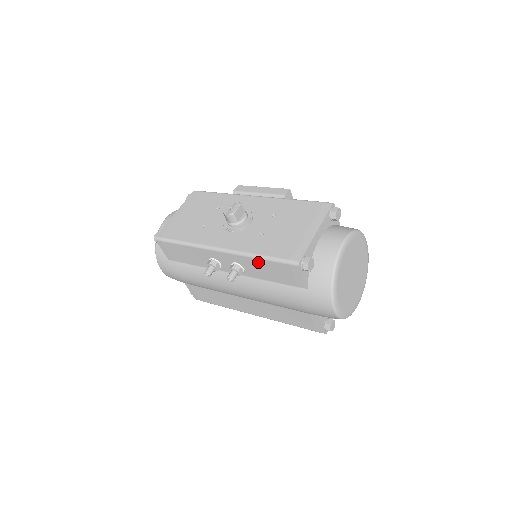
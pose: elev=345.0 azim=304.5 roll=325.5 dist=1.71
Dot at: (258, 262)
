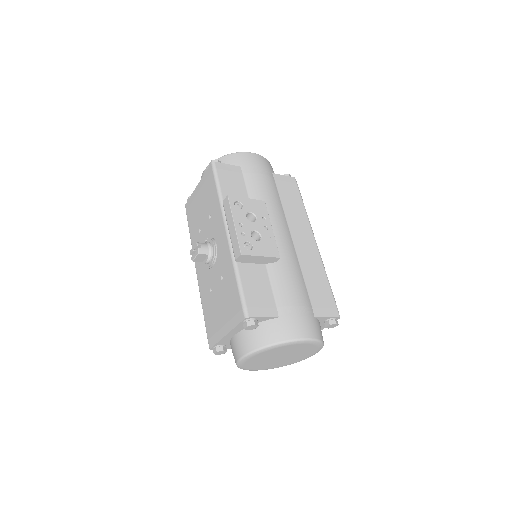
Dot at: occluded
